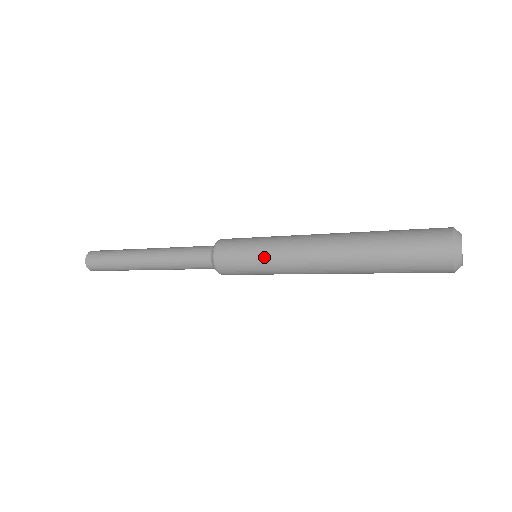
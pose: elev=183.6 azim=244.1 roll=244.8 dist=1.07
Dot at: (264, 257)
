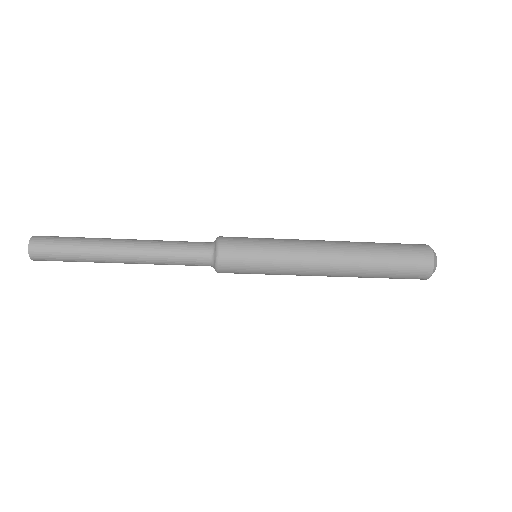
Dot at: (275, 243)
